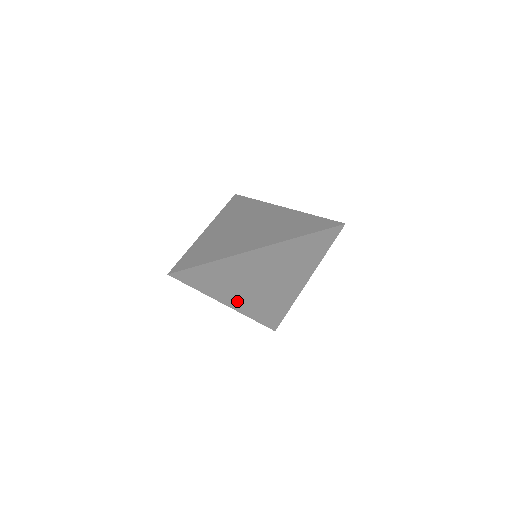
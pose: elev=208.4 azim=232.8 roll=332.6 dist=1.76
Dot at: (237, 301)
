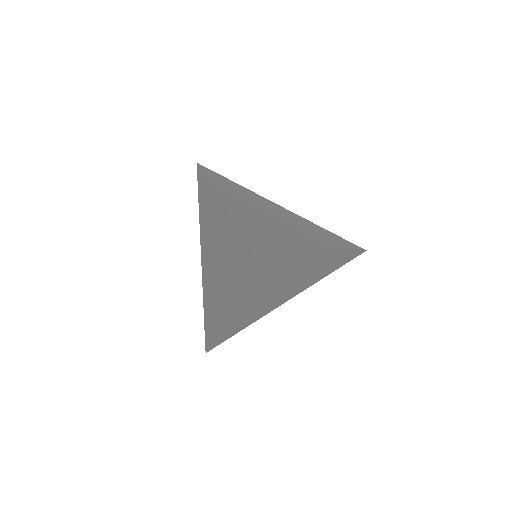
Dot at: (237, 310)
